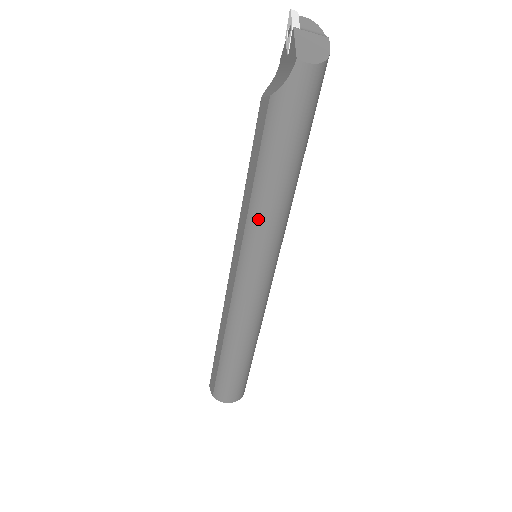
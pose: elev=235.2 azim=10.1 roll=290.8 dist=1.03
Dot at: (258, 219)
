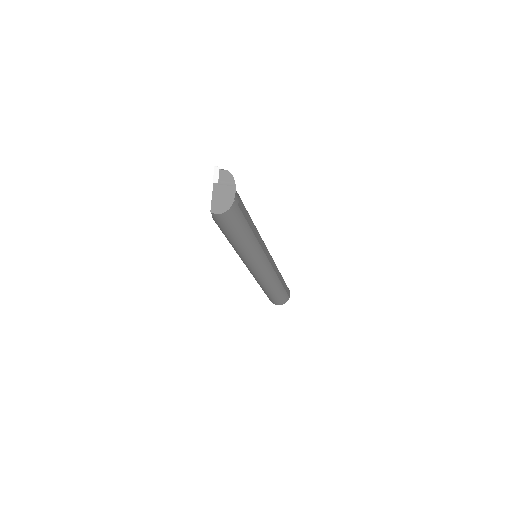
Dot at: (238, 253)
